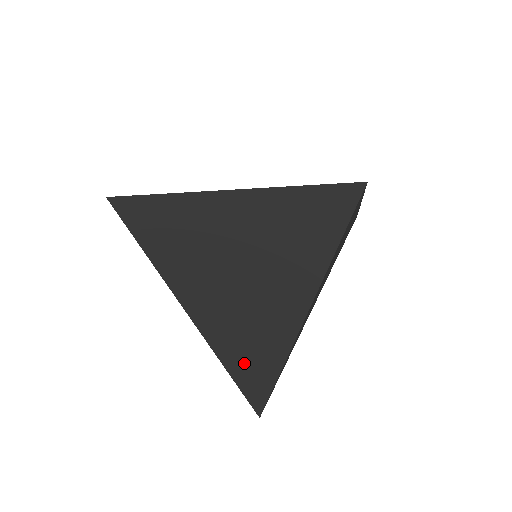
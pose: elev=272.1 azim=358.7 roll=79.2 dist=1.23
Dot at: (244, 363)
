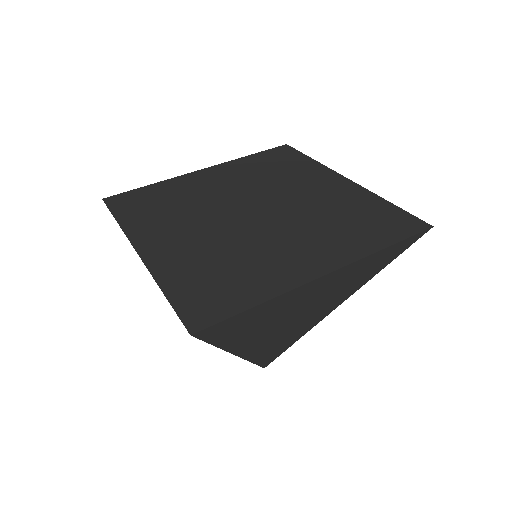
Dot at: occluded
